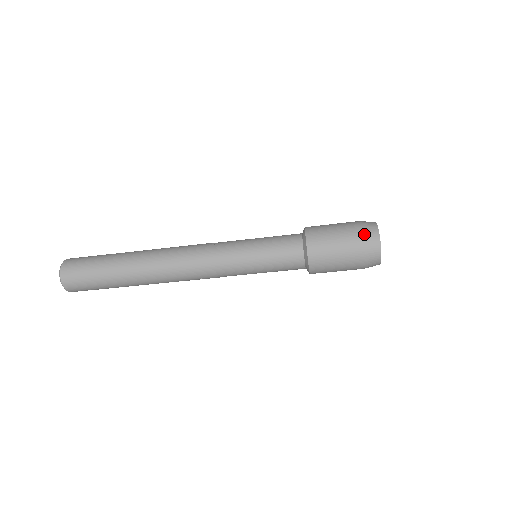
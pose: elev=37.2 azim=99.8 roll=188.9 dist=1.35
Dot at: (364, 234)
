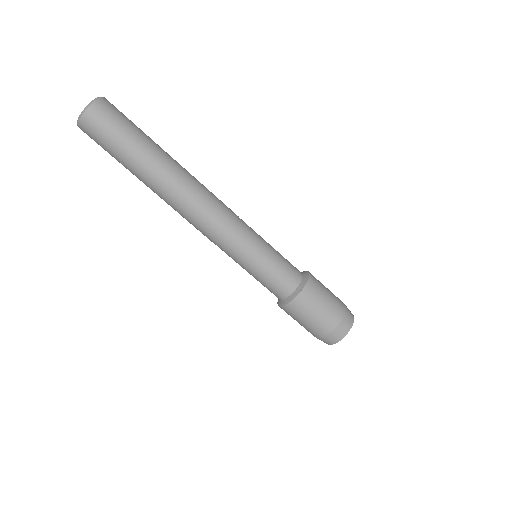
Dot at: (343, 319)
